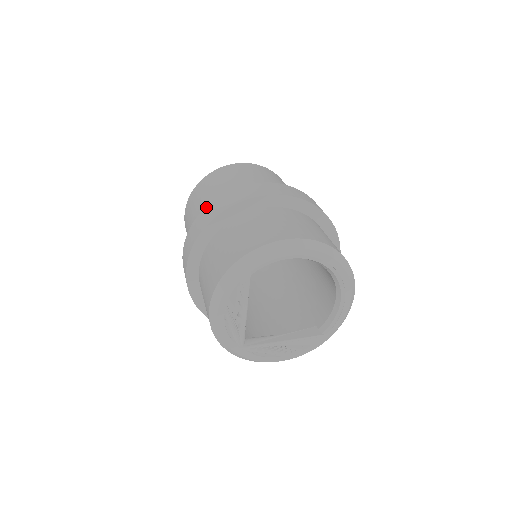
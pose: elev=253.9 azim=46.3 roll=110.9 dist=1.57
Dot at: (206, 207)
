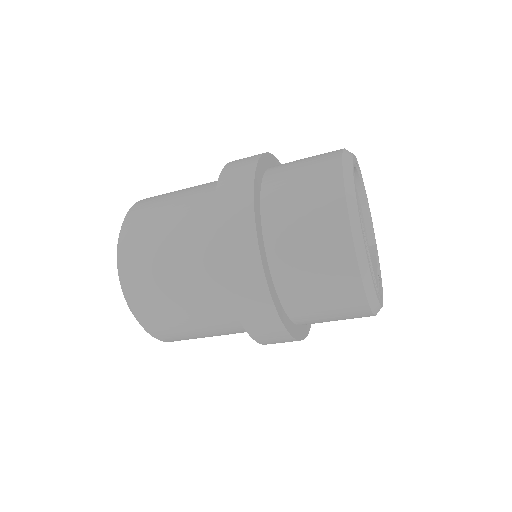
Dot at: (216, 221)
